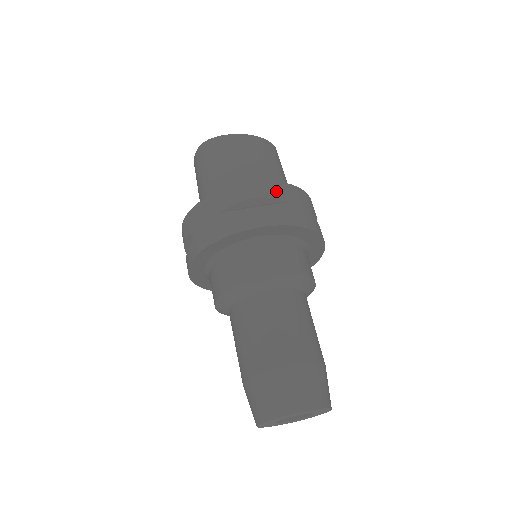
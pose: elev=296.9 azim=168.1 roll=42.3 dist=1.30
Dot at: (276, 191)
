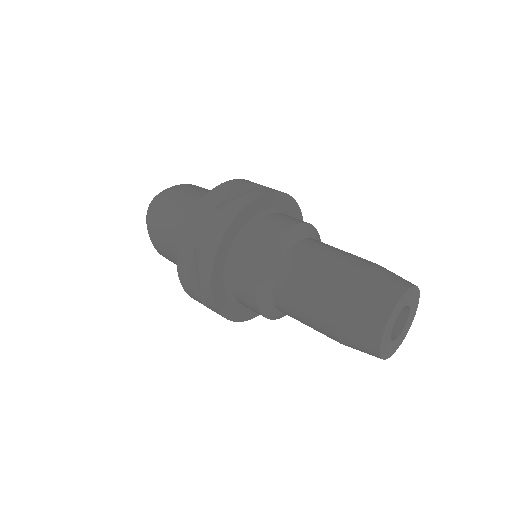
Dot at: (247, 182)
